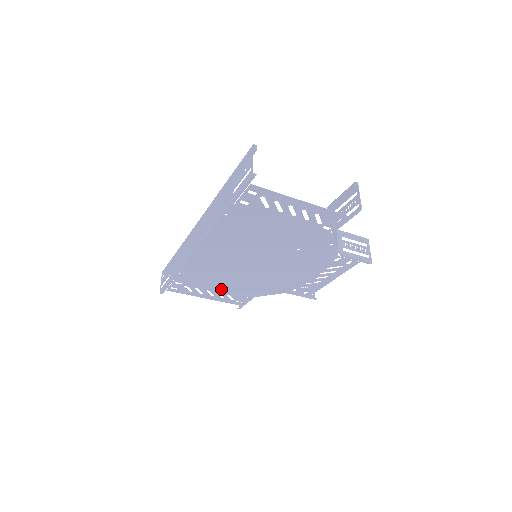
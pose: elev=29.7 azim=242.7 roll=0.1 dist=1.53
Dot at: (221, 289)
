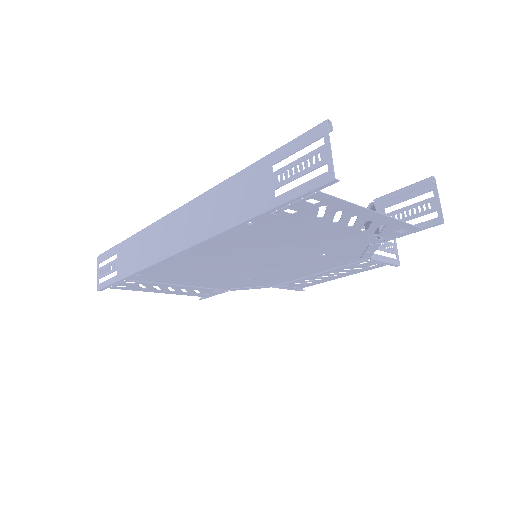
Dot at: (189, 285)
